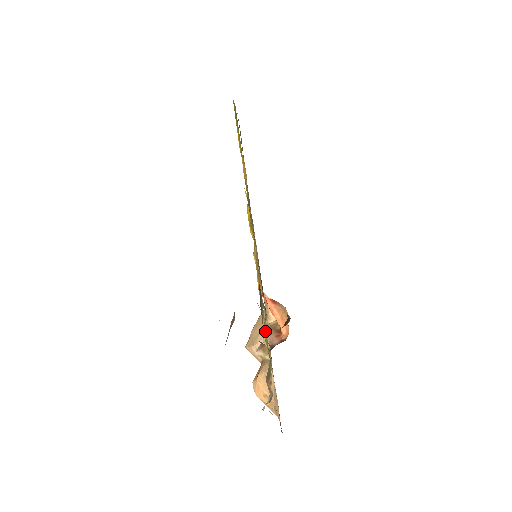
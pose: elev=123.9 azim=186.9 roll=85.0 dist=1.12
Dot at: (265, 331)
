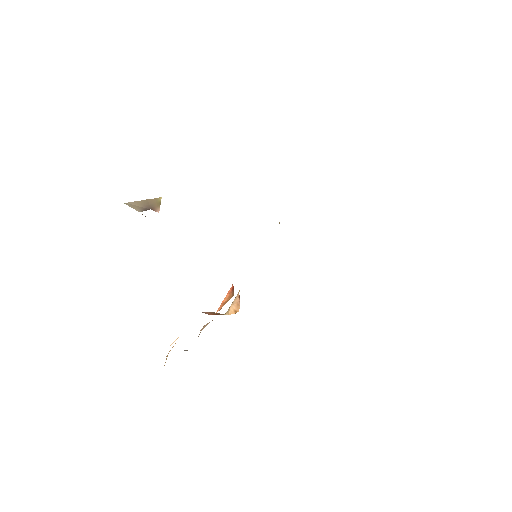
Dot at: occluded
